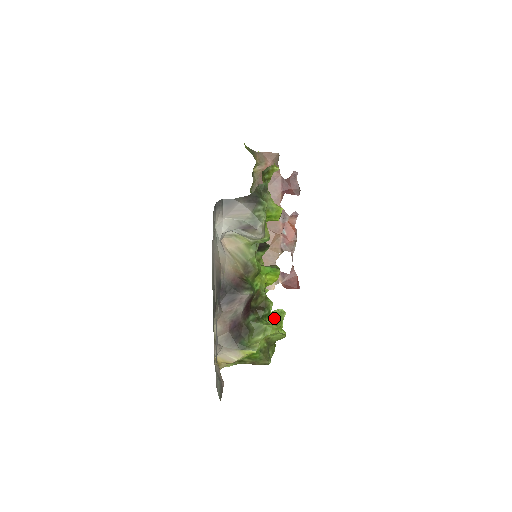
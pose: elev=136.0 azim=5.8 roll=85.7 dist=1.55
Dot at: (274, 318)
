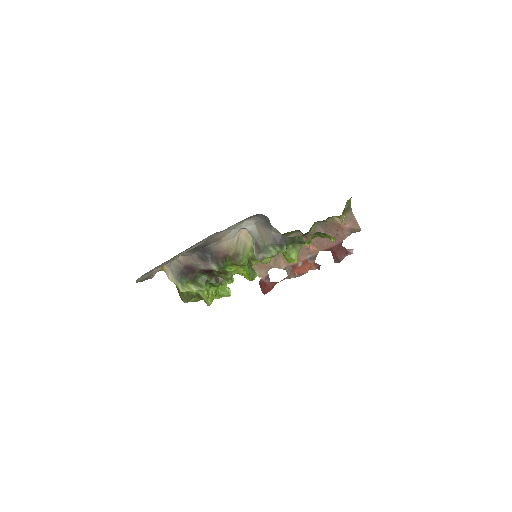
Dot at: (220, 290)
